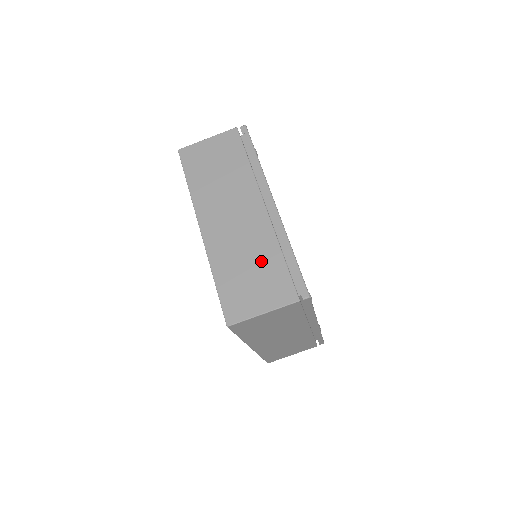
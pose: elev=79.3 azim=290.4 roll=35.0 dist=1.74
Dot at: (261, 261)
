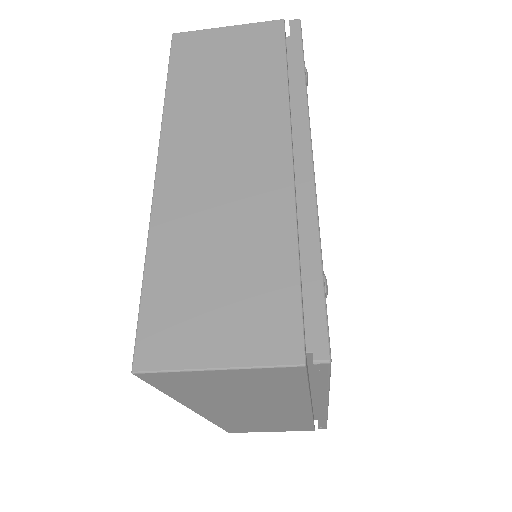
Dot at: (283, 424)
